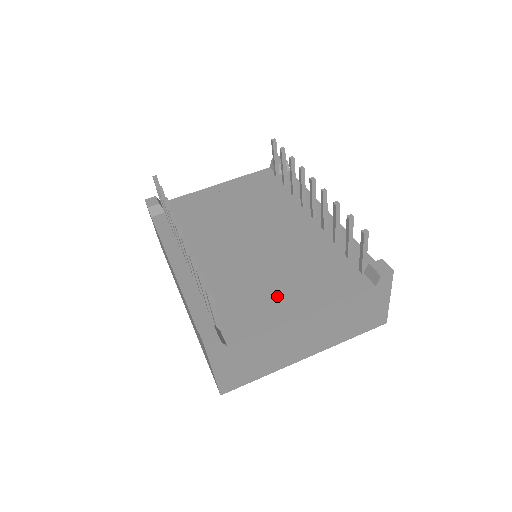
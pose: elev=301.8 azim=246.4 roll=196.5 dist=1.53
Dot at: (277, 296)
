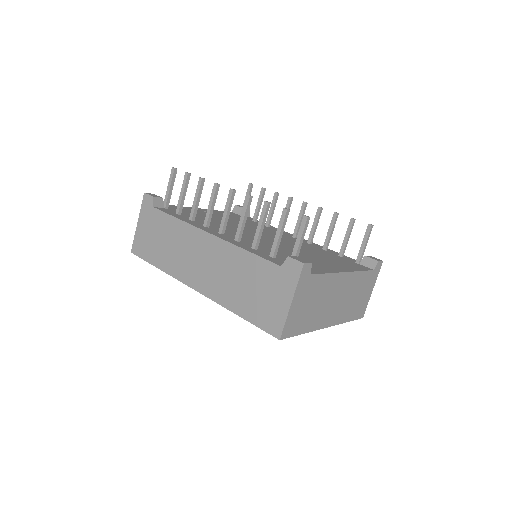
Dot at: (316, 261)
